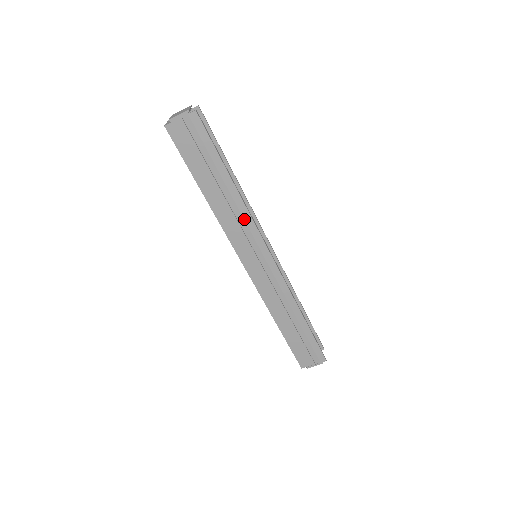
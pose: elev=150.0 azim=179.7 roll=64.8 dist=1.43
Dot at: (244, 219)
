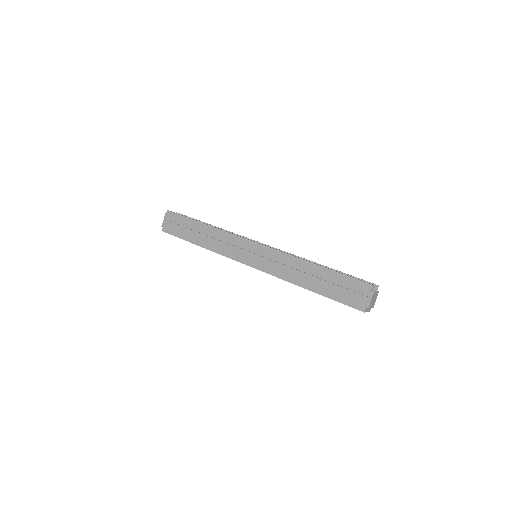
Dot at: (224, 236)
